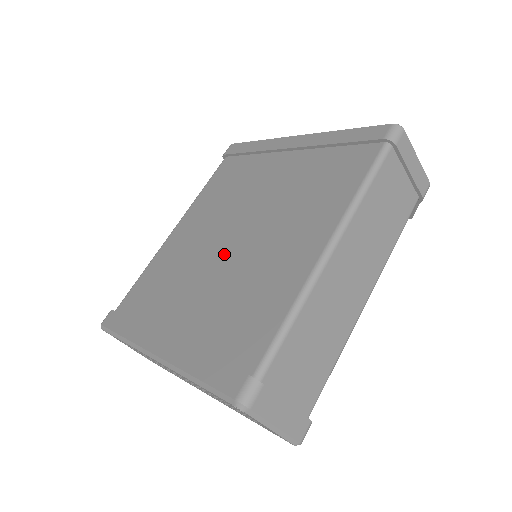
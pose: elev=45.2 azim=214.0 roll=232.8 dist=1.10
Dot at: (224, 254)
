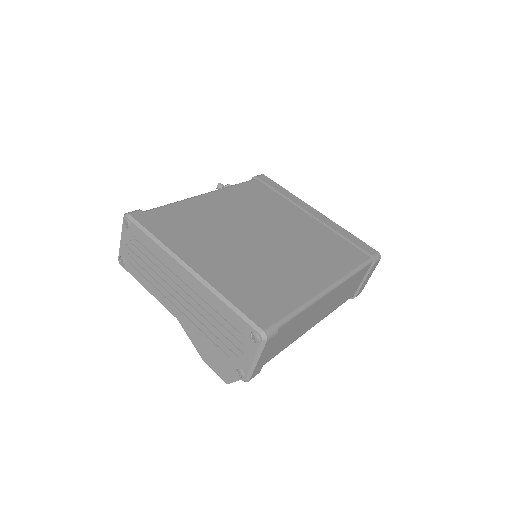
Dot at: (253, 242)
